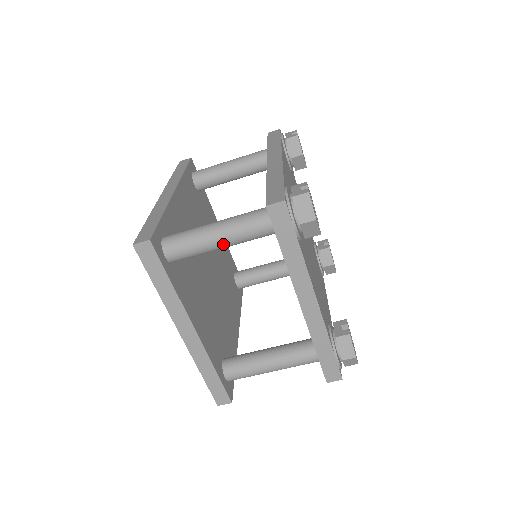
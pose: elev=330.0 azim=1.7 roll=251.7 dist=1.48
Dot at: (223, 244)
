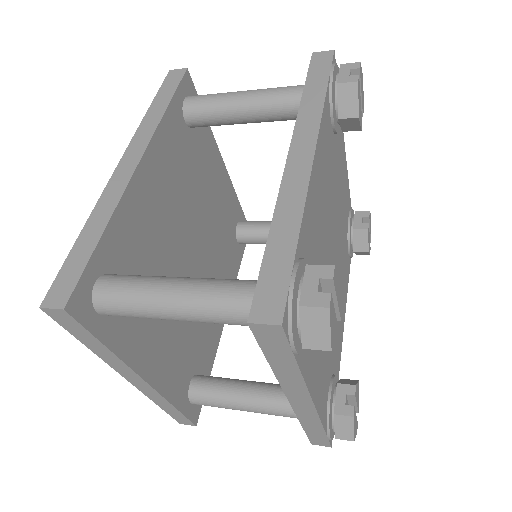
Dot at: (183, 320)
